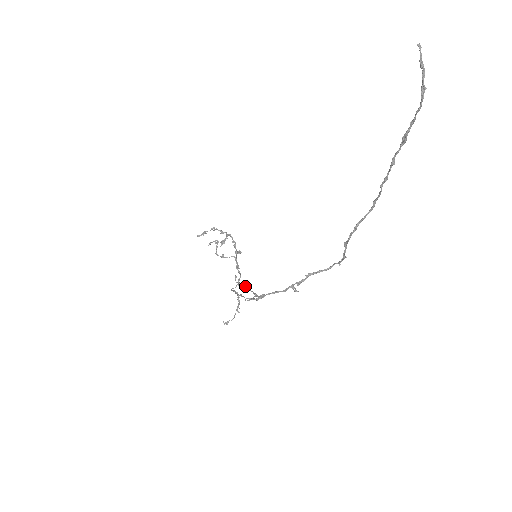
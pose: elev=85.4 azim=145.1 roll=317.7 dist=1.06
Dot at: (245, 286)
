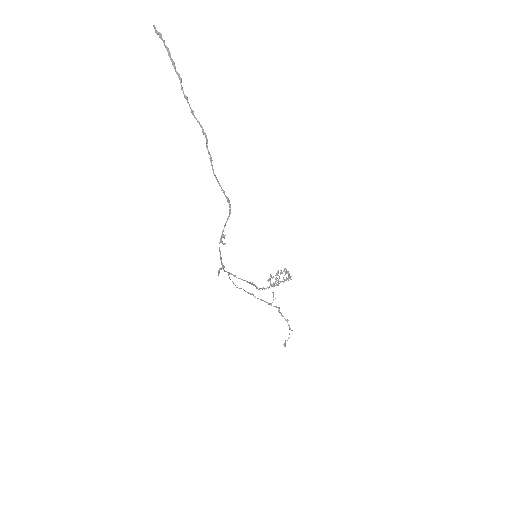
Dot at: (252, 284)
